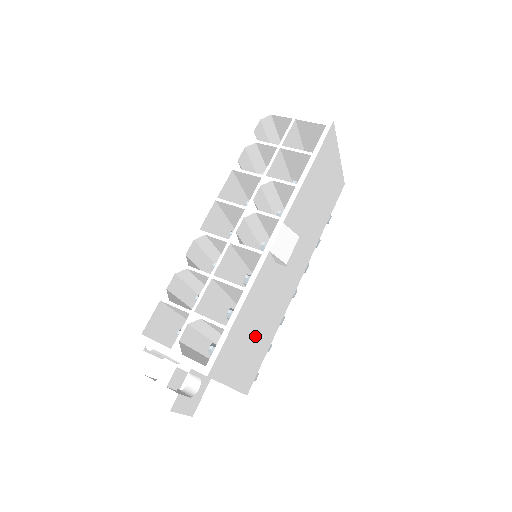
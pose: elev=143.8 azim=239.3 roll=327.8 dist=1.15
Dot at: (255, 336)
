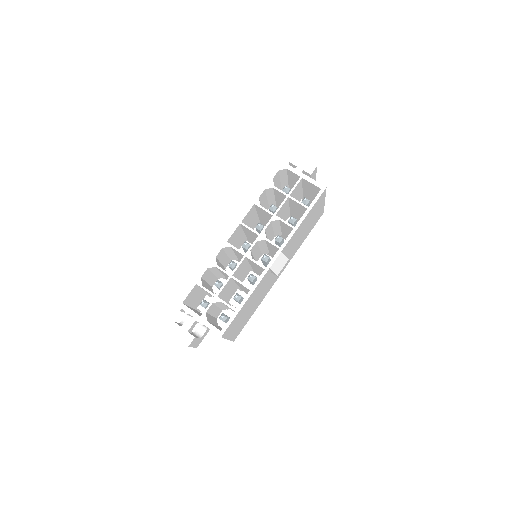
Dot at: (248, 311)
